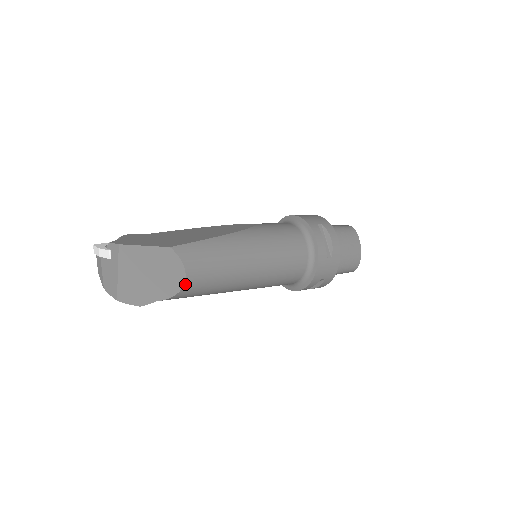
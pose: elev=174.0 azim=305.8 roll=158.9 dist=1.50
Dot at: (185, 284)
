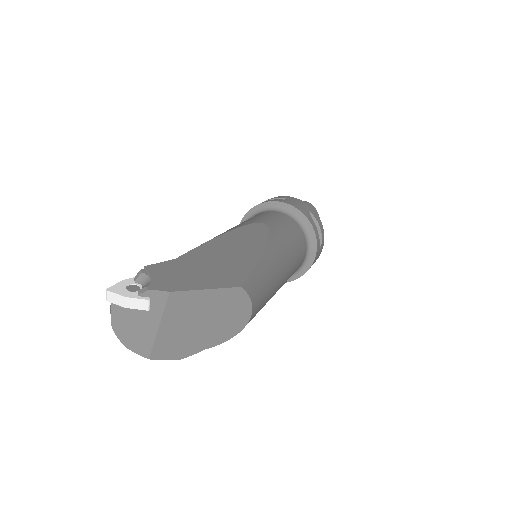
Dot at: (246, 324)
